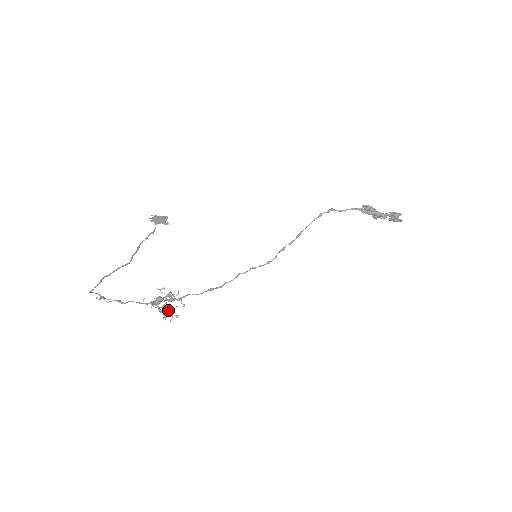
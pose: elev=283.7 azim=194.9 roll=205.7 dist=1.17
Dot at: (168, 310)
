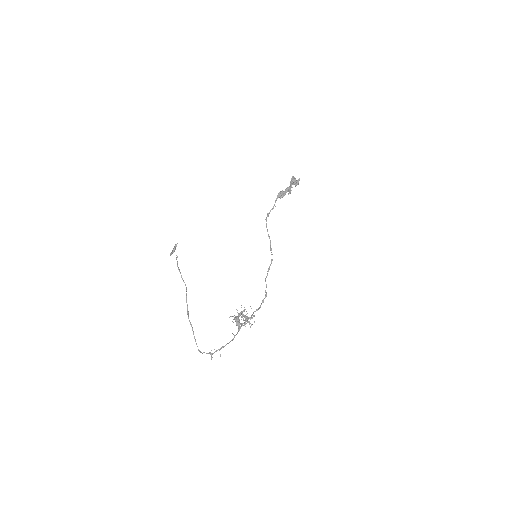
Dot at: (244, 315)
